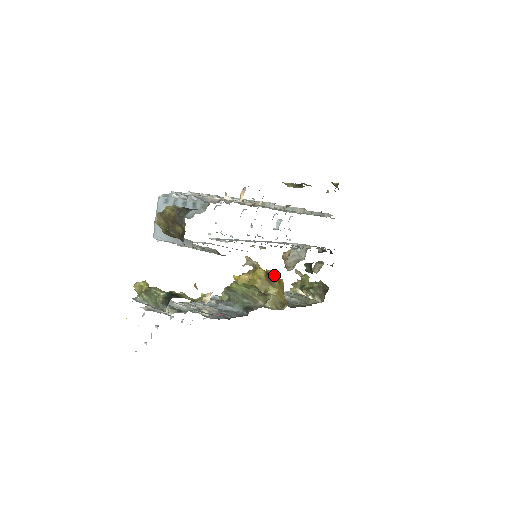
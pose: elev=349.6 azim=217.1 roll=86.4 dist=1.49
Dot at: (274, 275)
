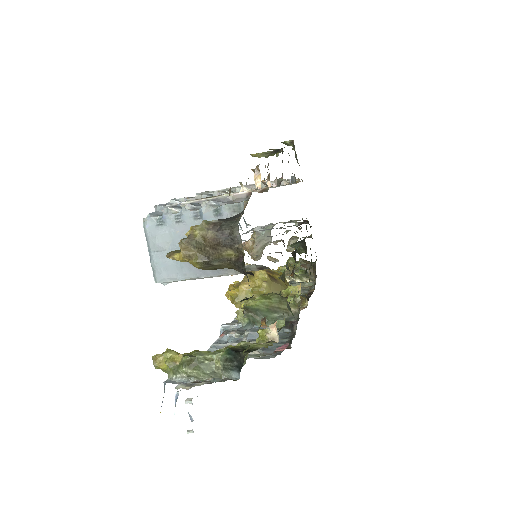
Dot at: (270, 271)
